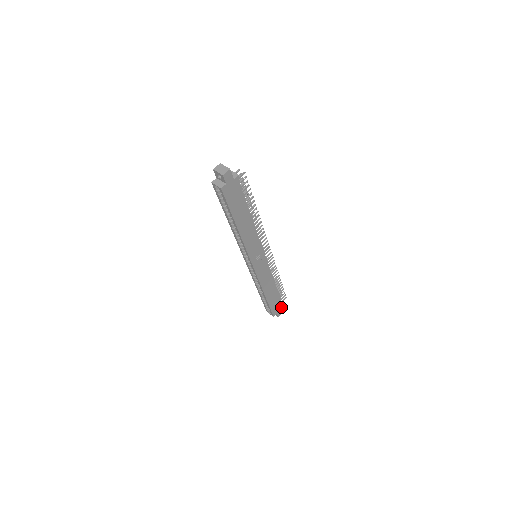
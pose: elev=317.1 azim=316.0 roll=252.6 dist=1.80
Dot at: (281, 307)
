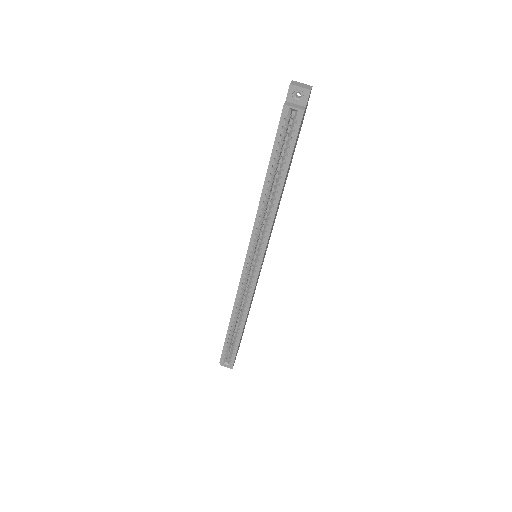
Dot at: (237, 352)
